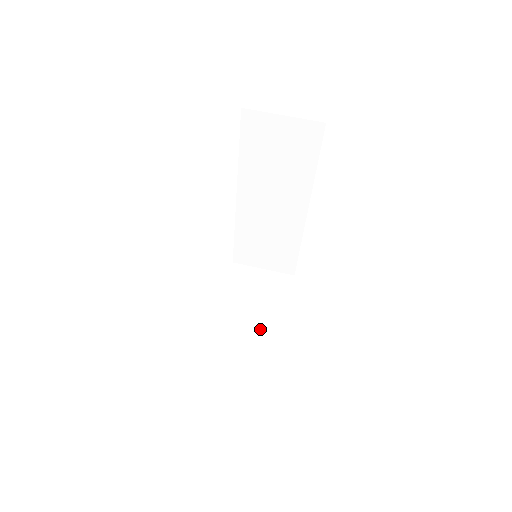
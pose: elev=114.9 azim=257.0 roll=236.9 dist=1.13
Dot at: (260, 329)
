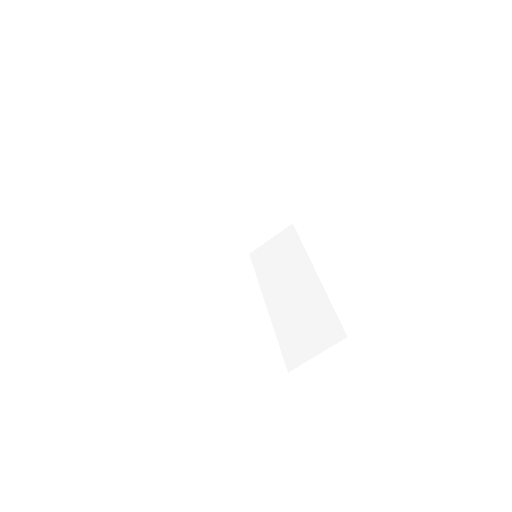
Dot at: (251, 204)
